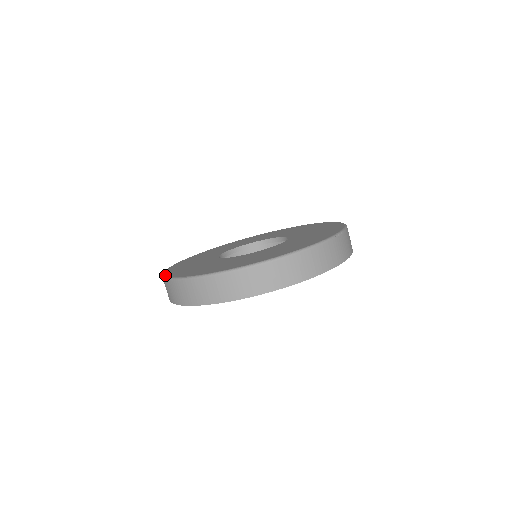
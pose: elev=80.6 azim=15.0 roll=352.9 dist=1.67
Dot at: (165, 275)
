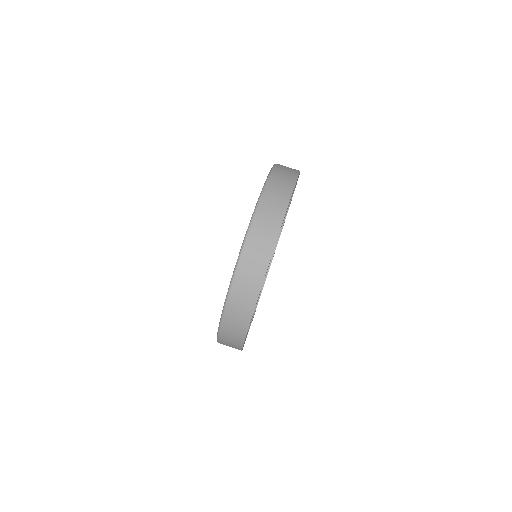
Dot at: occluded
